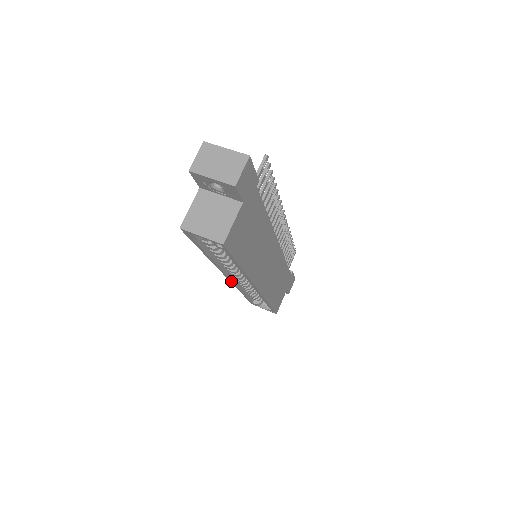
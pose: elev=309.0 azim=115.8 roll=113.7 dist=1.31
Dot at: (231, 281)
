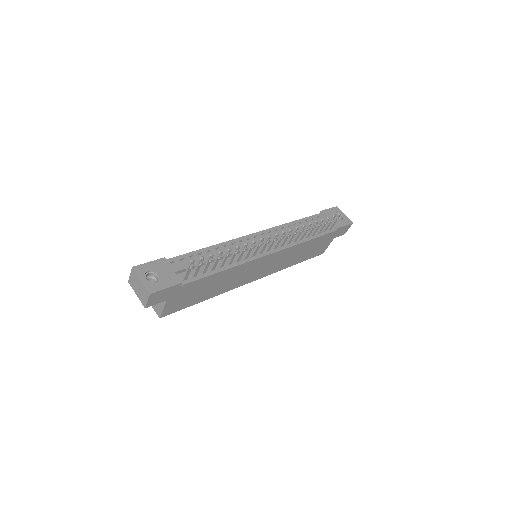
Dot at: occluded
